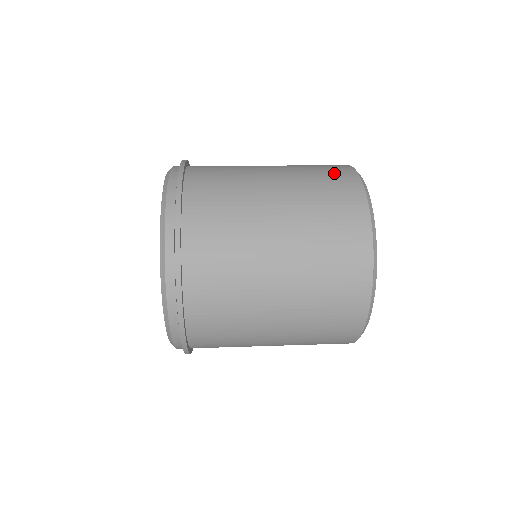
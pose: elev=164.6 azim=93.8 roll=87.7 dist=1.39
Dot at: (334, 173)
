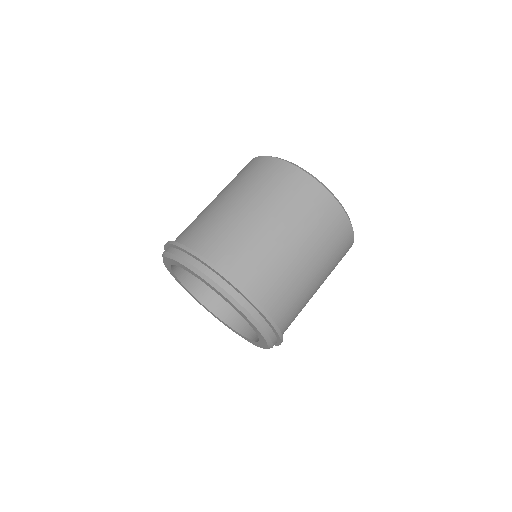
Dot at: (309, 196)
